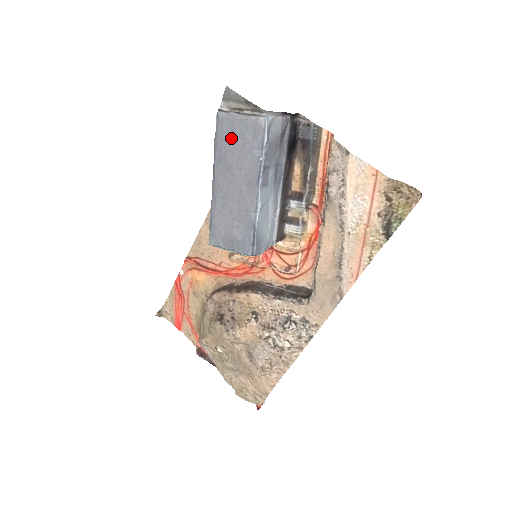
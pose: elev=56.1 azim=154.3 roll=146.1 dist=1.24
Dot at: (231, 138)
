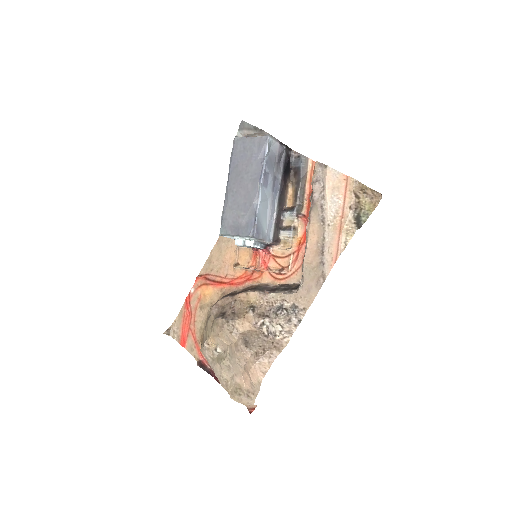
Dot at: (242, 153)
